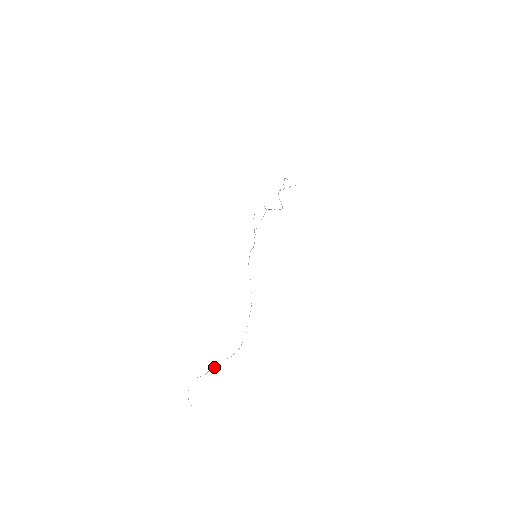
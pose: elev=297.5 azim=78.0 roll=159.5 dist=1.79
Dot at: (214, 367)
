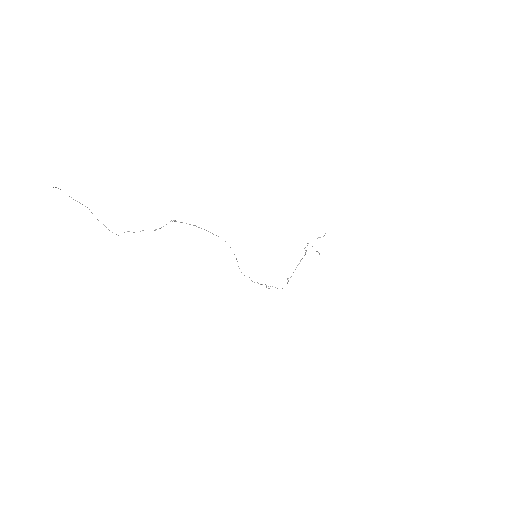
Dot at: (118, 235)
